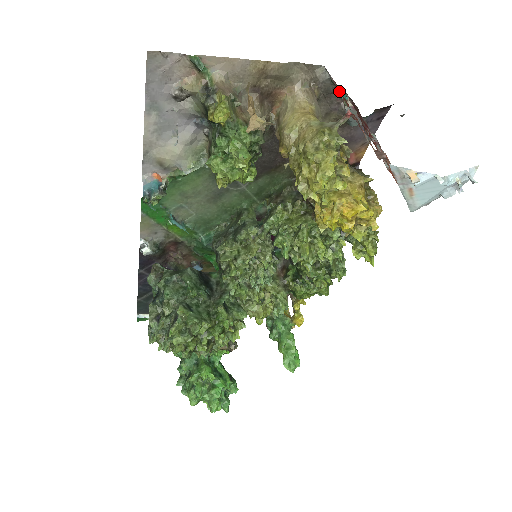
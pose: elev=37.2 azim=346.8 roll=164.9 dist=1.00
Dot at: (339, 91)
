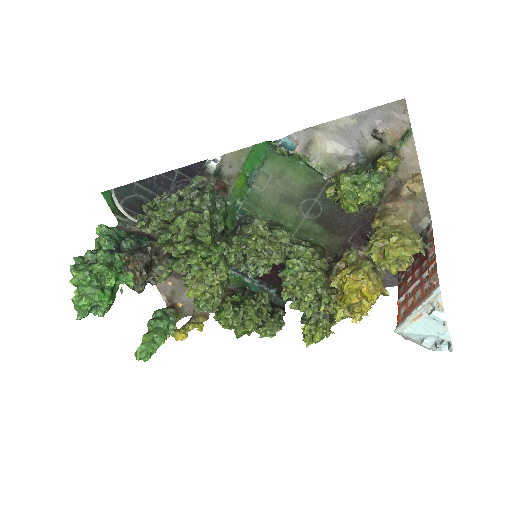
Dot at: (430, 237)
